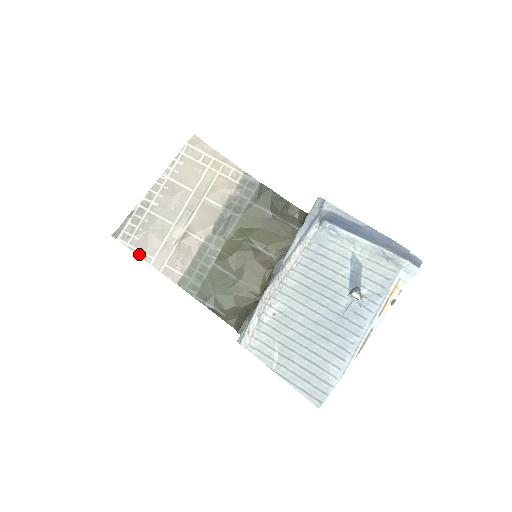
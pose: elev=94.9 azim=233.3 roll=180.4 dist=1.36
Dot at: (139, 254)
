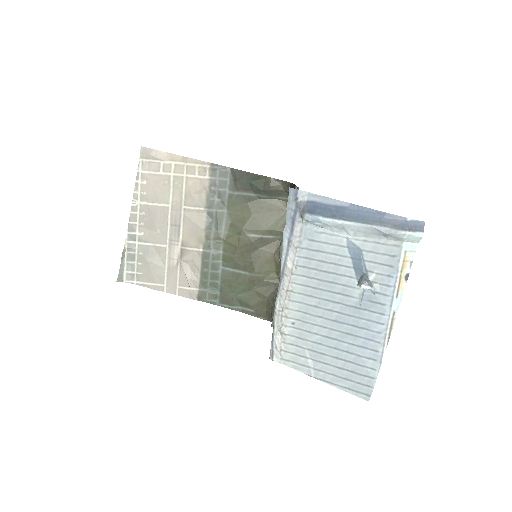
Dot at: (150, 287)
